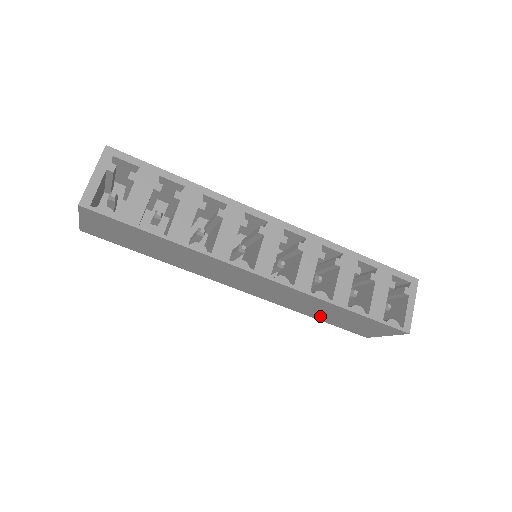
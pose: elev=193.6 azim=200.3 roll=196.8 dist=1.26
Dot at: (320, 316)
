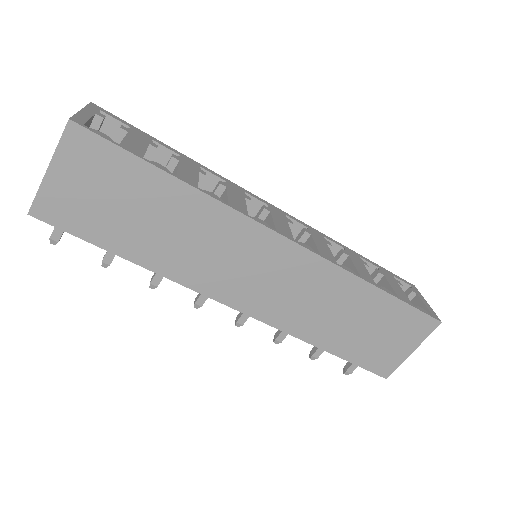
Dot at: (337, 338)
